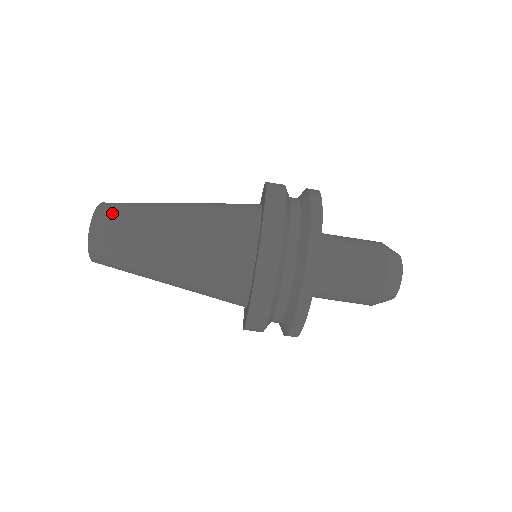
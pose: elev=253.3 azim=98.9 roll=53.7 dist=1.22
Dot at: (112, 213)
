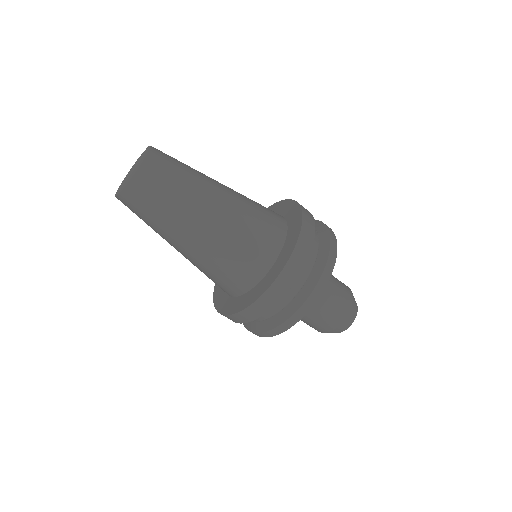
Dot at: (166, 161)
